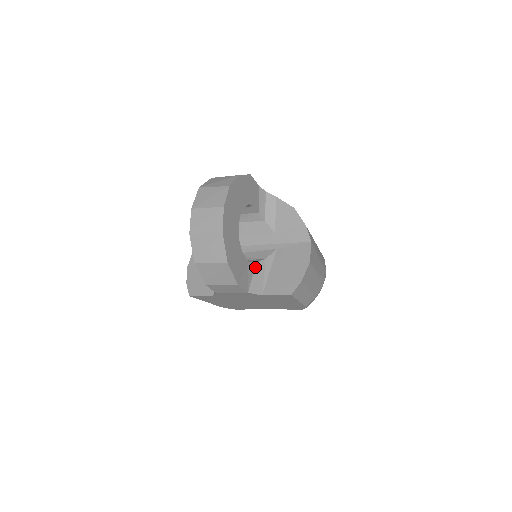
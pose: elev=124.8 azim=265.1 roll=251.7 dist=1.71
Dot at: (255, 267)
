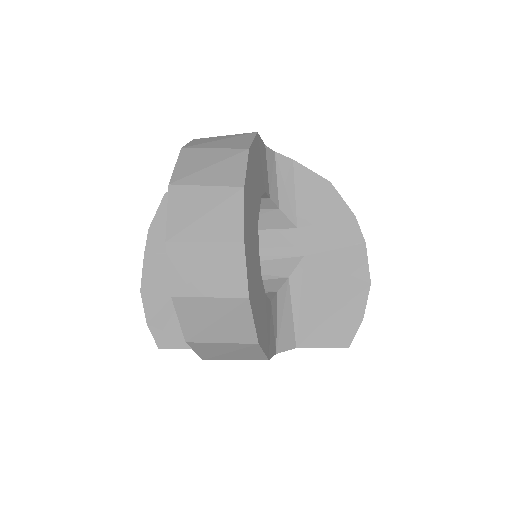
Dot at: (277, 300)
